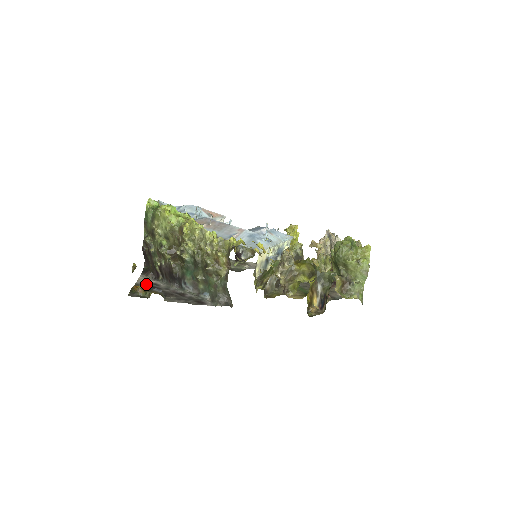
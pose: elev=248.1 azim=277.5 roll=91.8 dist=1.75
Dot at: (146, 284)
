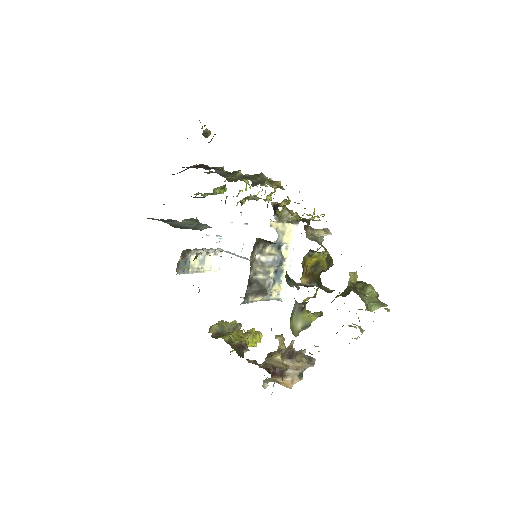
Dot at: occluded
